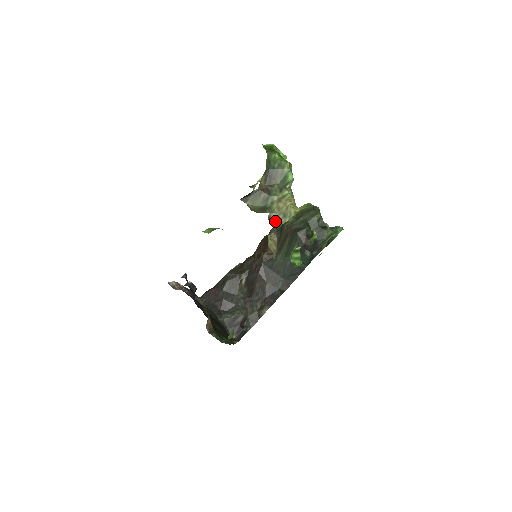
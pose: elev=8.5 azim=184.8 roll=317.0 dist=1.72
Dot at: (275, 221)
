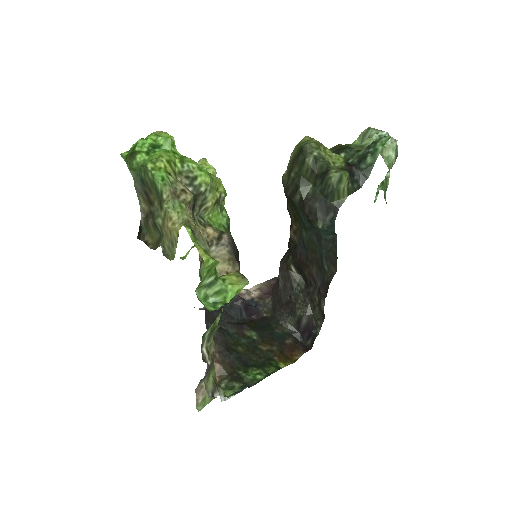
Dot at: (170, 254)
